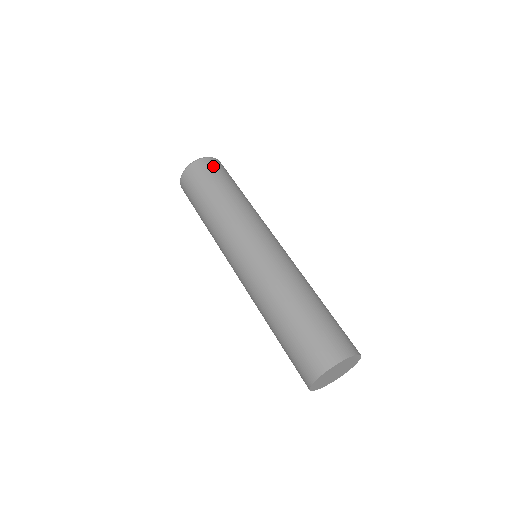
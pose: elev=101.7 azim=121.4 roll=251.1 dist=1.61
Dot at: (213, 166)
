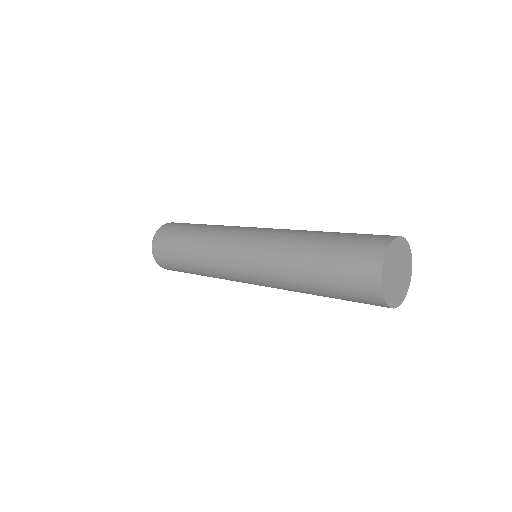
Dot at: (164, 234)
